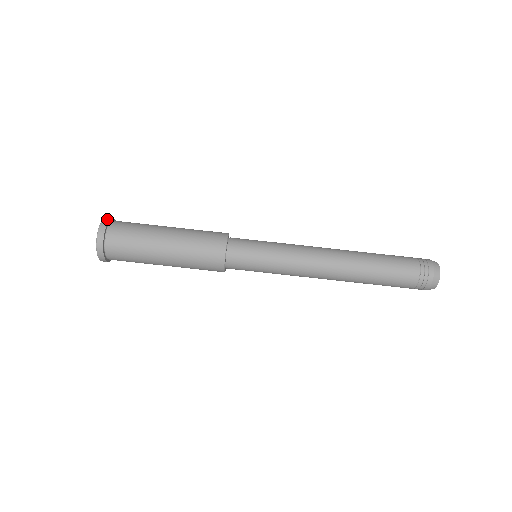
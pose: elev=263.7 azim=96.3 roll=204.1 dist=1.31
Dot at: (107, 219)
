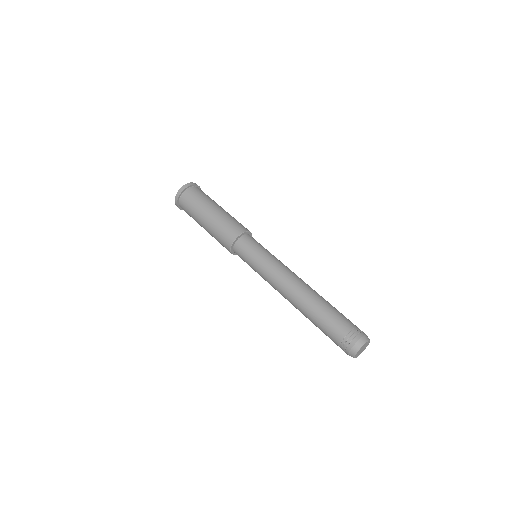
Dot at: occluded
